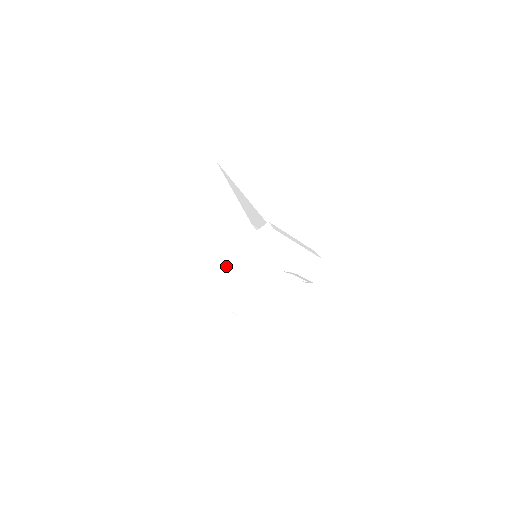
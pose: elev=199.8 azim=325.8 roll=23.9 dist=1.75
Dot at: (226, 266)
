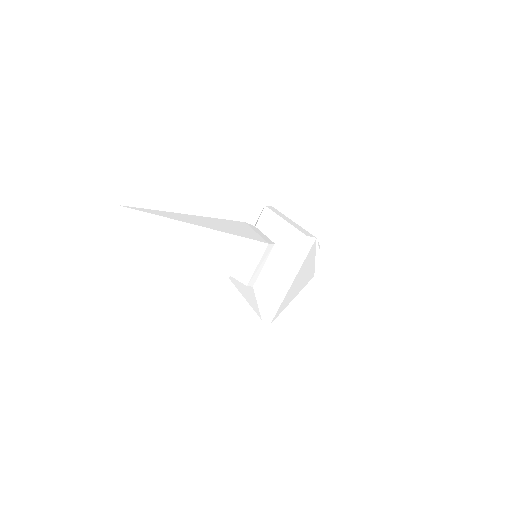
Dot at: (288, 292)
